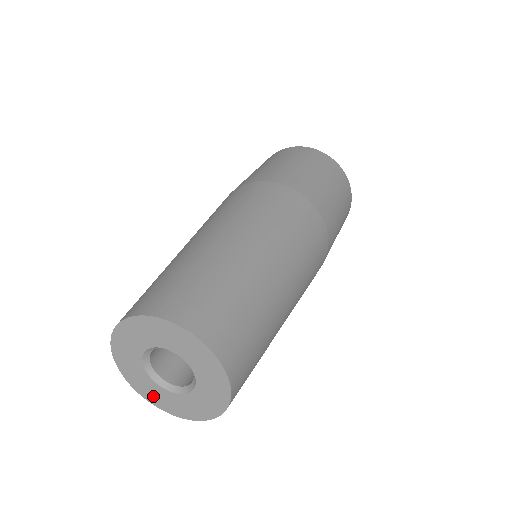
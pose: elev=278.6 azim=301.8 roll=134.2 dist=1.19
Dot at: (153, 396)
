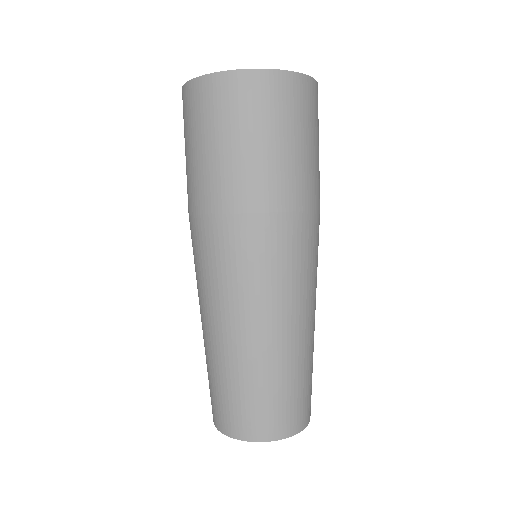
Dot at: occluded
